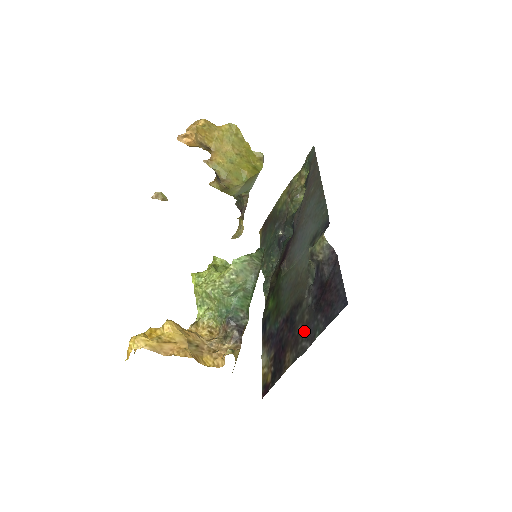
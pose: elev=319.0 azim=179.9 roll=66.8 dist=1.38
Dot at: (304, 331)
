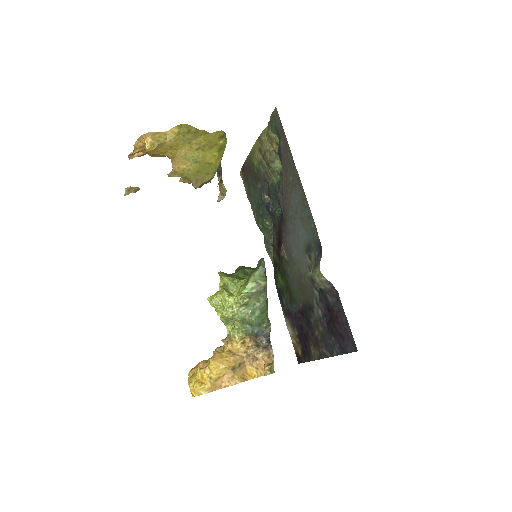
Dot at: (322, 340)
